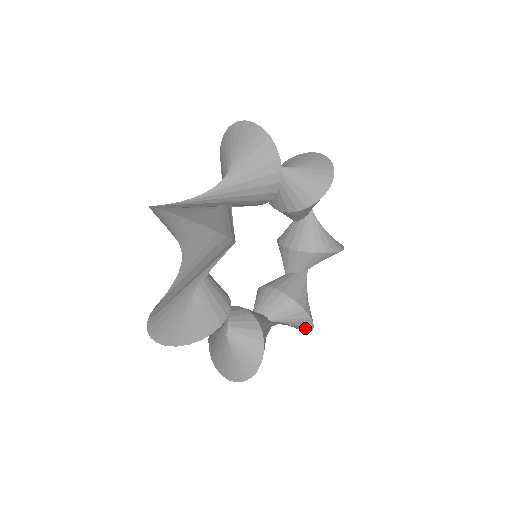
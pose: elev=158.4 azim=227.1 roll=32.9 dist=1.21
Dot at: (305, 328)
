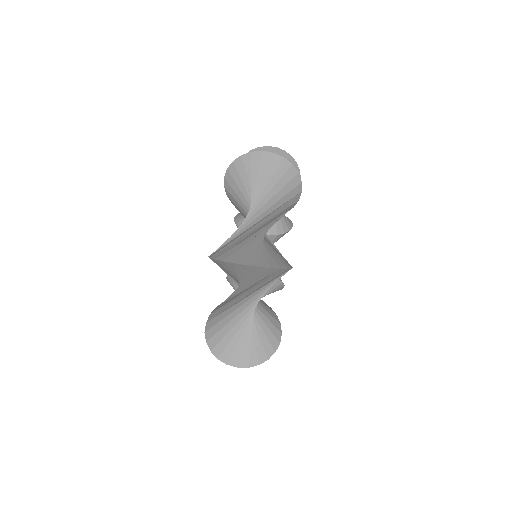
Dot at: occluded
